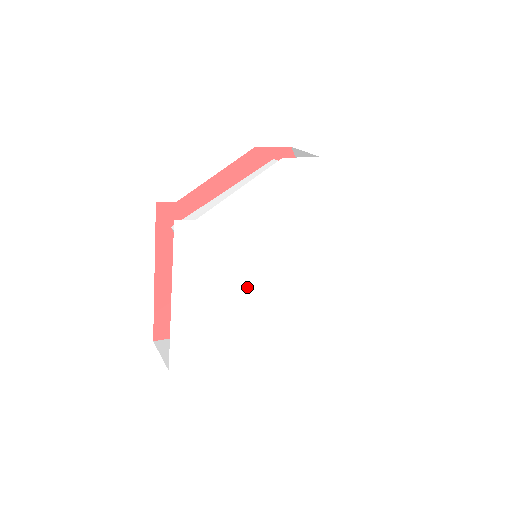
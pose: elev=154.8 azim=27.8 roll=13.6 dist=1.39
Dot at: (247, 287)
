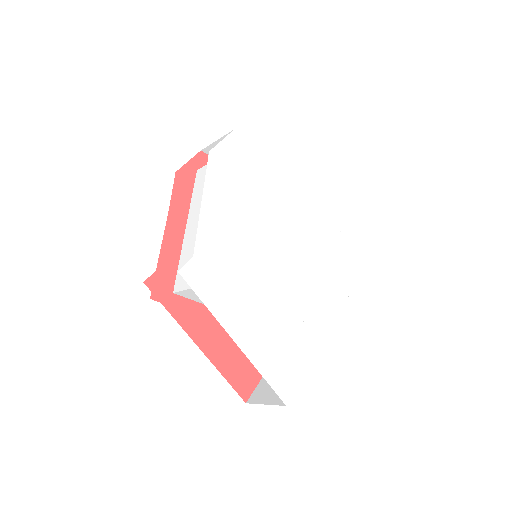
Dot at: (277, 280)
